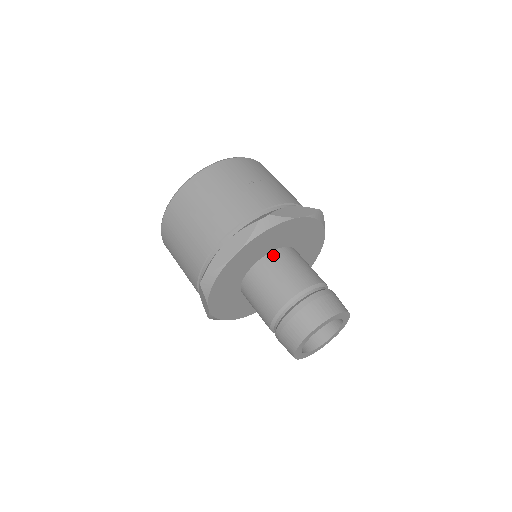
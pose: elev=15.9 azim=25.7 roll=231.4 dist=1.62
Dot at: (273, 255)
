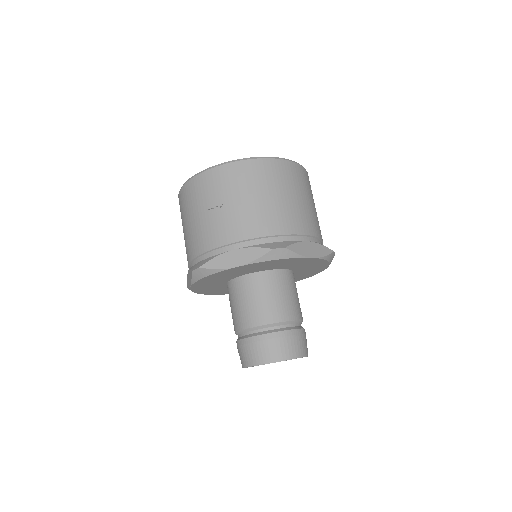
Dot at: (236, 282)
